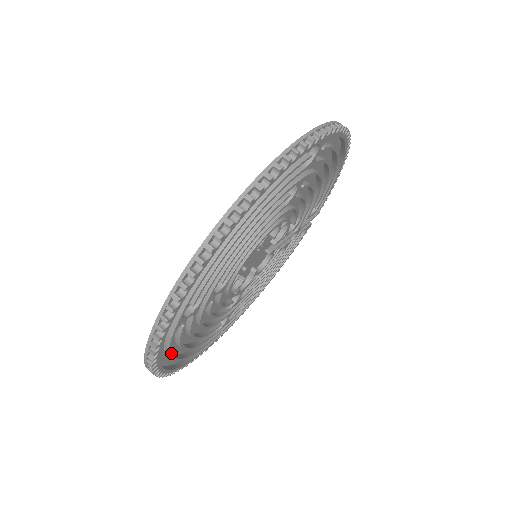
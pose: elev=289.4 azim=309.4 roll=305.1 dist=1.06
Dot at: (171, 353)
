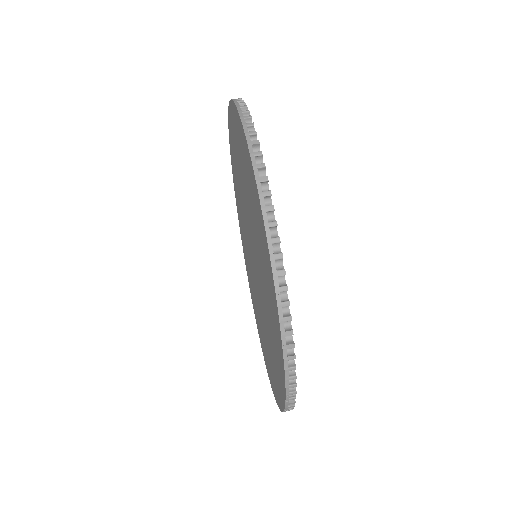
Dot at: occluded
